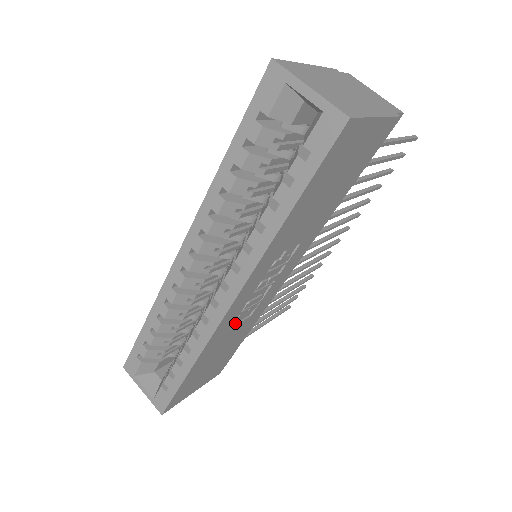
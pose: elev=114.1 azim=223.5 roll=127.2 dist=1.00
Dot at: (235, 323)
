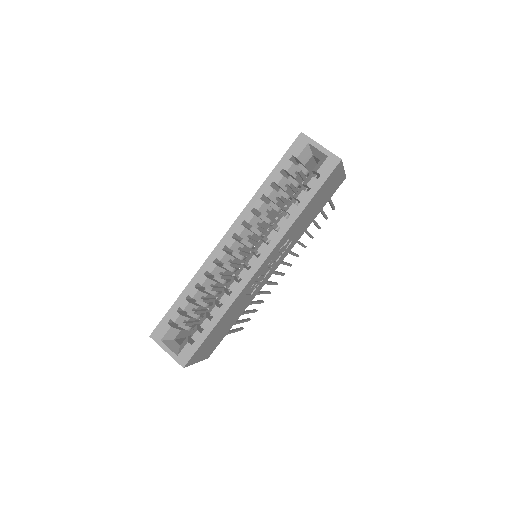
Dot at: (246, 294)
